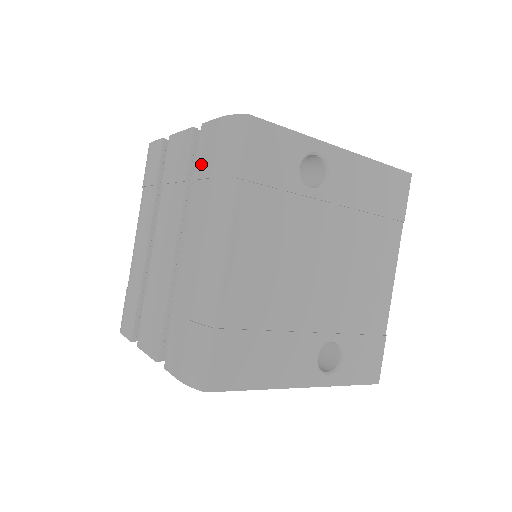
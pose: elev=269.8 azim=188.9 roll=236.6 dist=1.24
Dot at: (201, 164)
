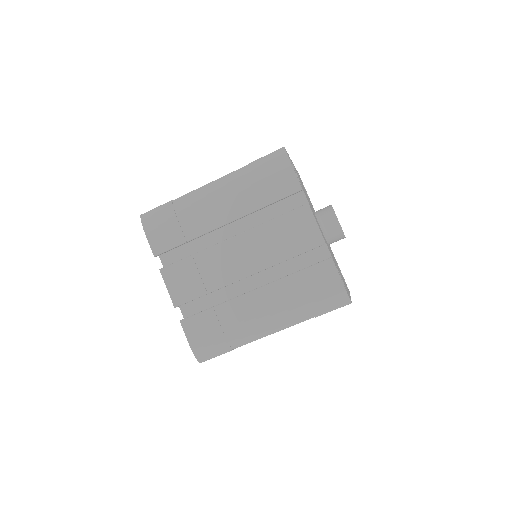
Dot at: (308, 278)
